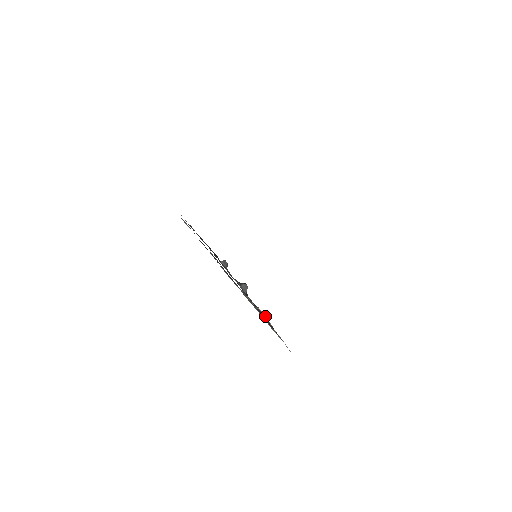
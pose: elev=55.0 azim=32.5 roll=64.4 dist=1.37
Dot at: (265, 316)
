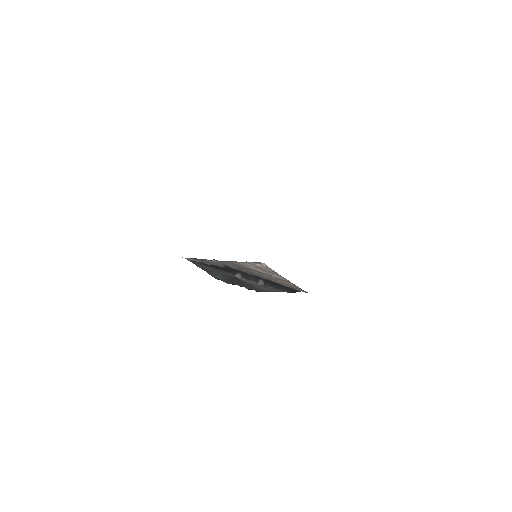
Dot at: (264, 265)
